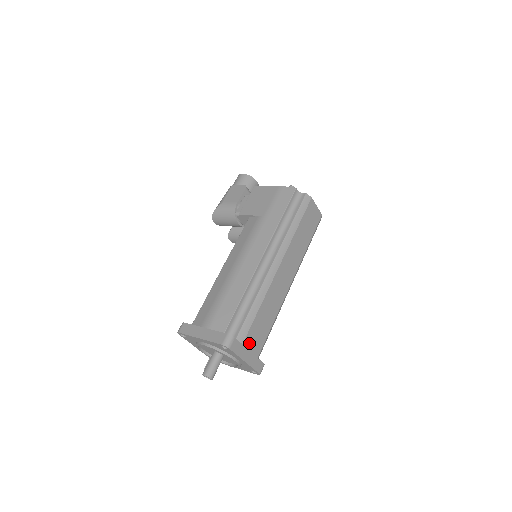
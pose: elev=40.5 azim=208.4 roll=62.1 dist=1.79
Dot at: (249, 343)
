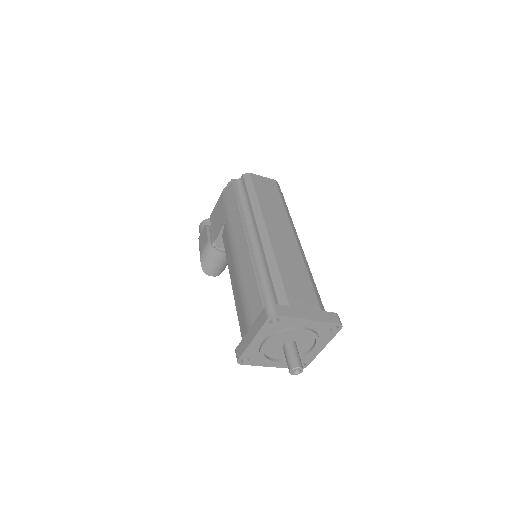
Dot at: (297, 302)
